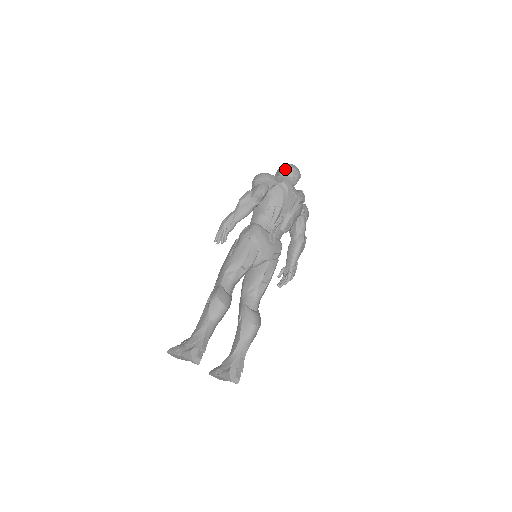
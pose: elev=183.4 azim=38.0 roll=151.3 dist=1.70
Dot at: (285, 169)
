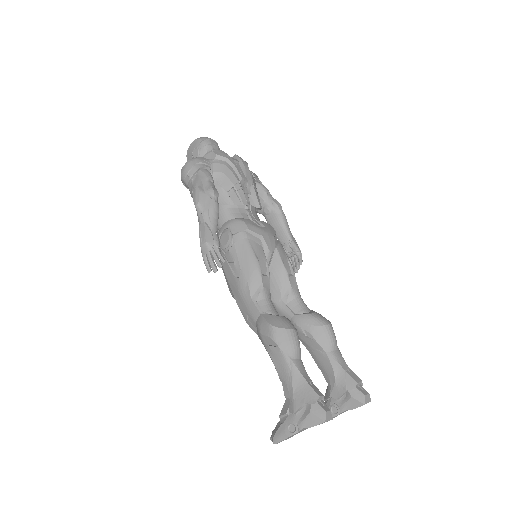
Dot at: (198, 147)
